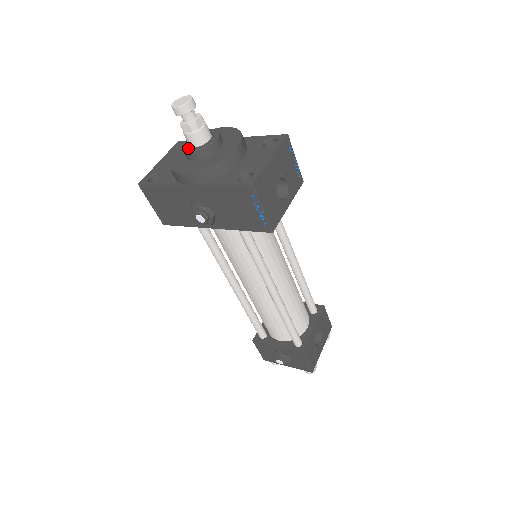
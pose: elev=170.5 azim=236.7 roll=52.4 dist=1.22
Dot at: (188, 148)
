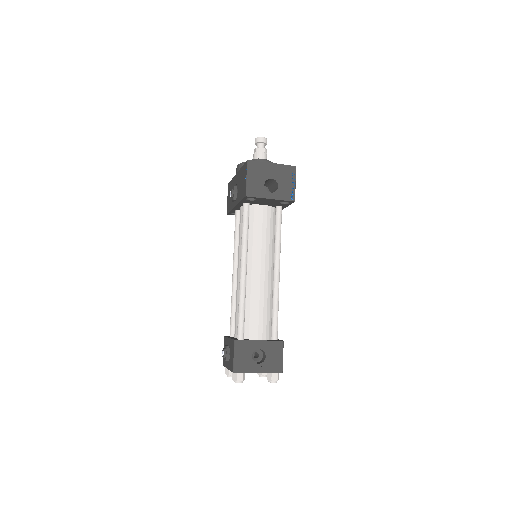
Dot at: occluded
